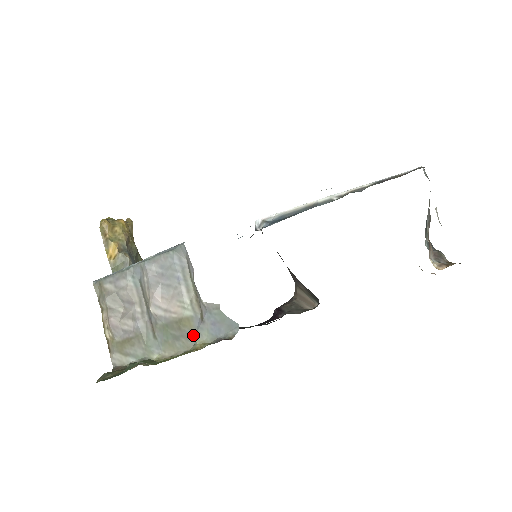
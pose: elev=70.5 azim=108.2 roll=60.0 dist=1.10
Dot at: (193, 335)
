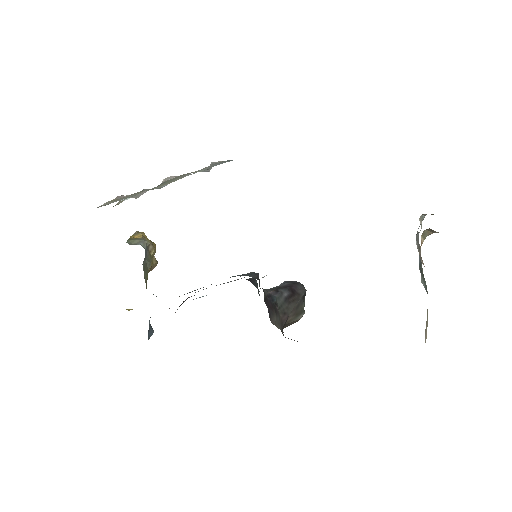
Dot at: occluded
